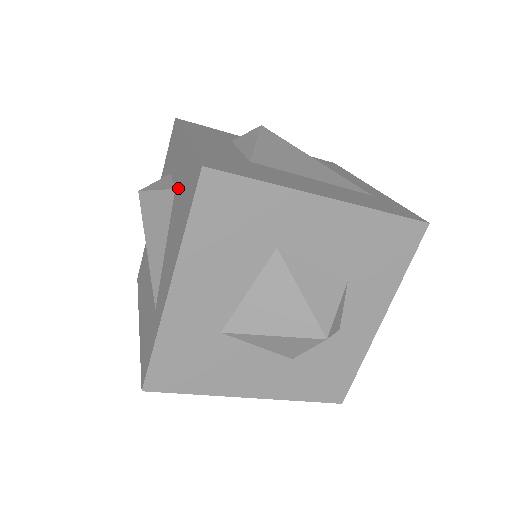
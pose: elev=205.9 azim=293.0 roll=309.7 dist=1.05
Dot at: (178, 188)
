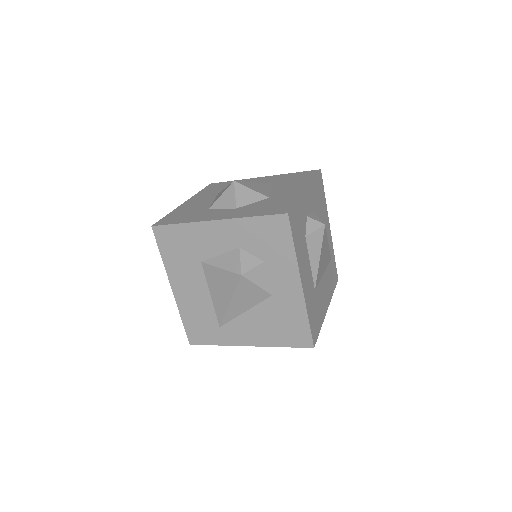
Dot at: (278, 305)
